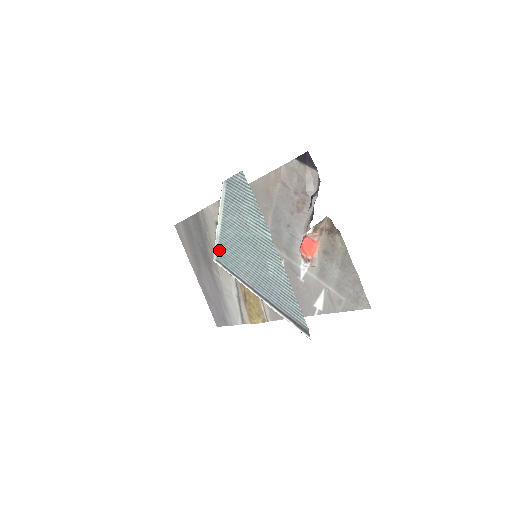
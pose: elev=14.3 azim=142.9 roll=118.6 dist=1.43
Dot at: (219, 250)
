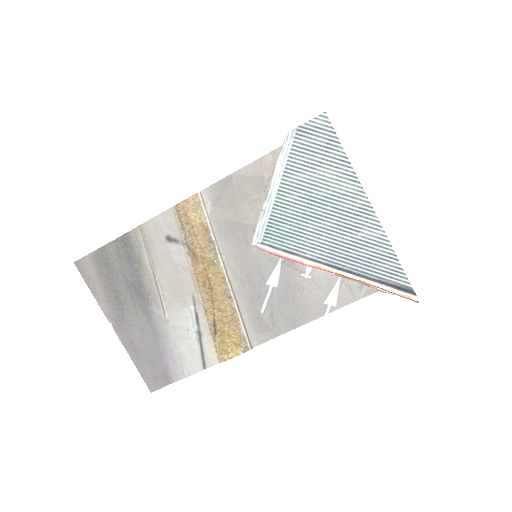
Dot at: (269, 228)
